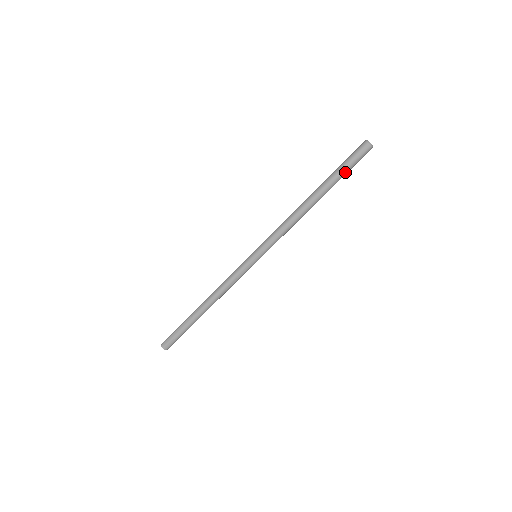
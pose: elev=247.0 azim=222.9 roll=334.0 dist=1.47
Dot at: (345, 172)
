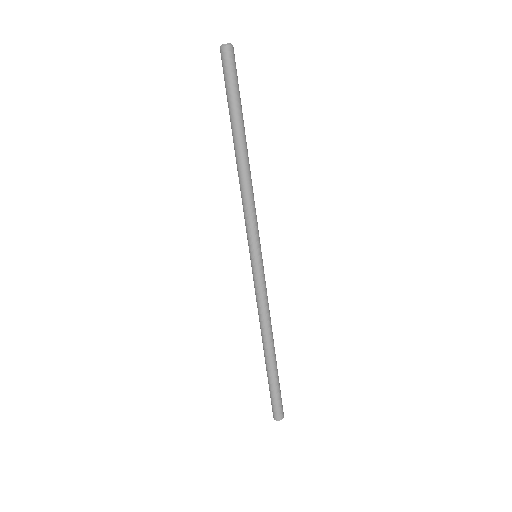
Dot at: (234, 95)
